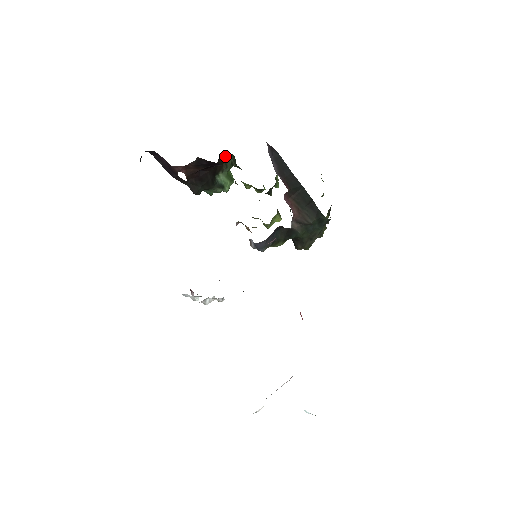
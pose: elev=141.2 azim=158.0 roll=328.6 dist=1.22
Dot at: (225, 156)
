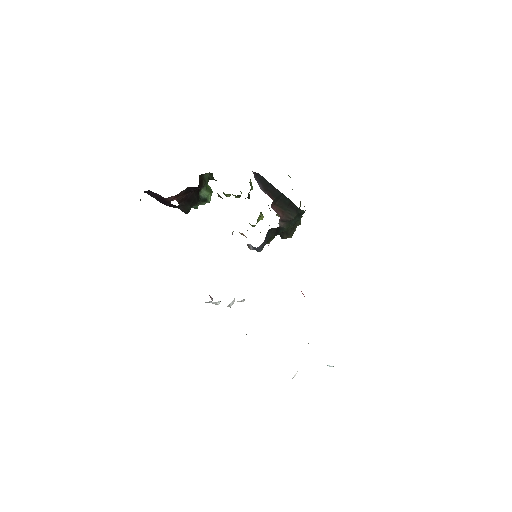
Dot at: (203, 174)
